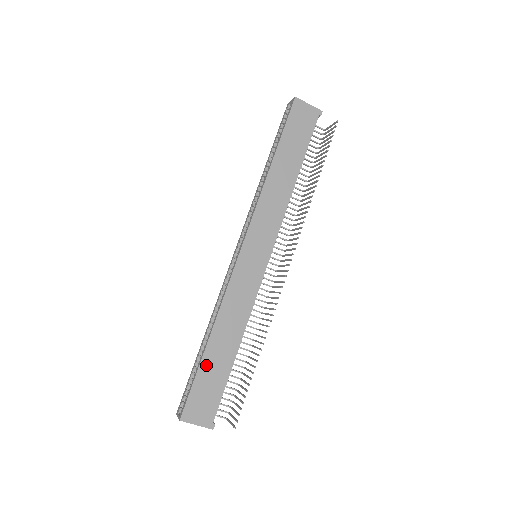
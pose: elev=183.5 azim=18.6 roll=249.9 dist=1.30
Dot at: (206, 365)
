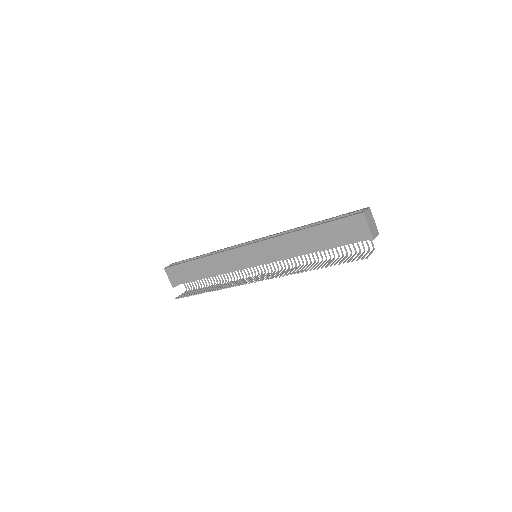
Dot at: (189, 265)
